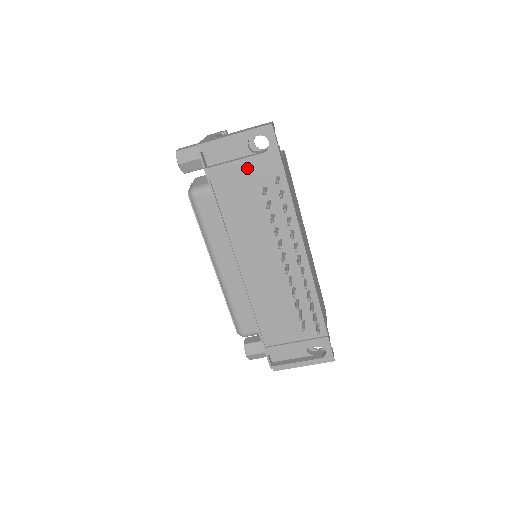
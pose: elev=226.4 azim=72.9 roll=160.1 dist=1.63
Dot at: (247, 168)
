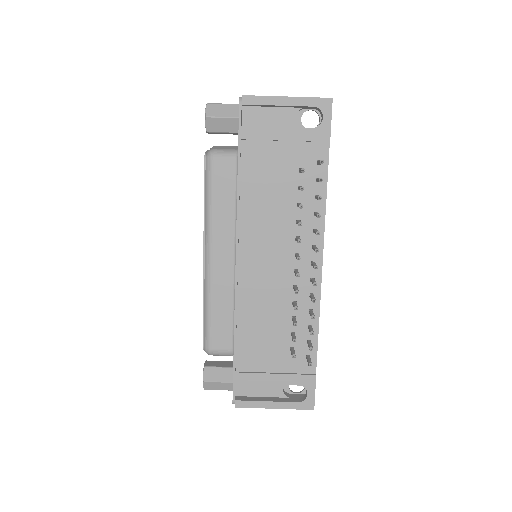
Dot at: (289, 140)
